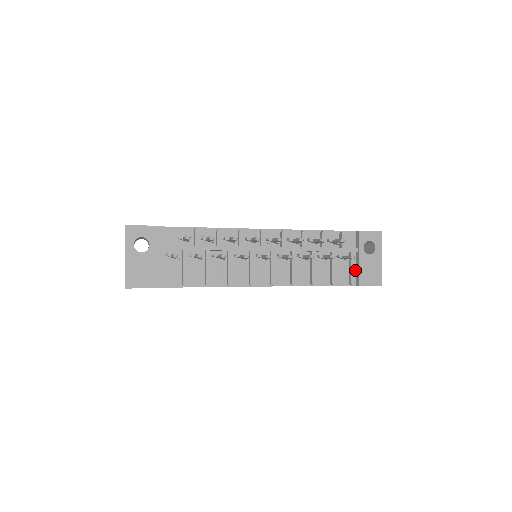
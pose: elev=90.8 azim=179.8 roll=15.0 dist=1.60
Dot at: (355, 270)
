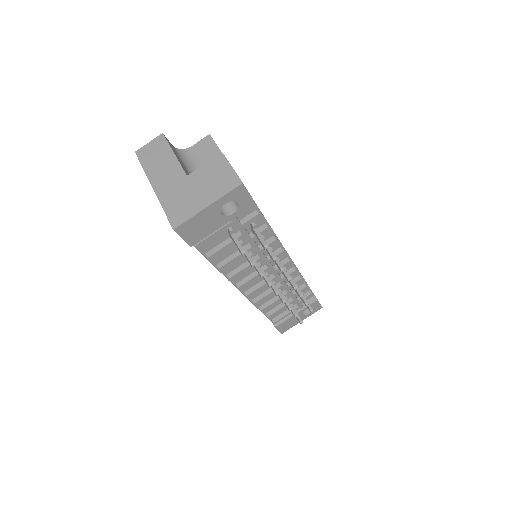
Dot at: occluded
